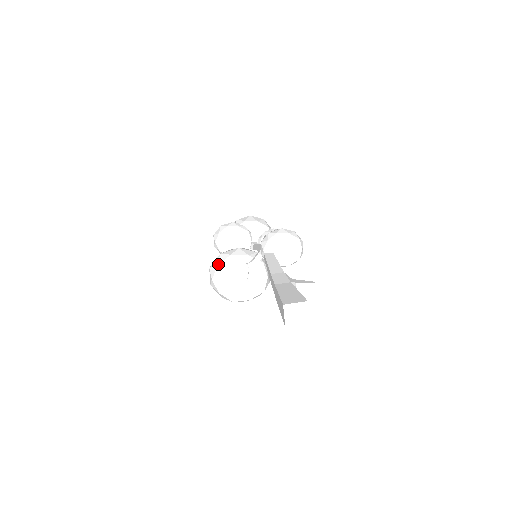
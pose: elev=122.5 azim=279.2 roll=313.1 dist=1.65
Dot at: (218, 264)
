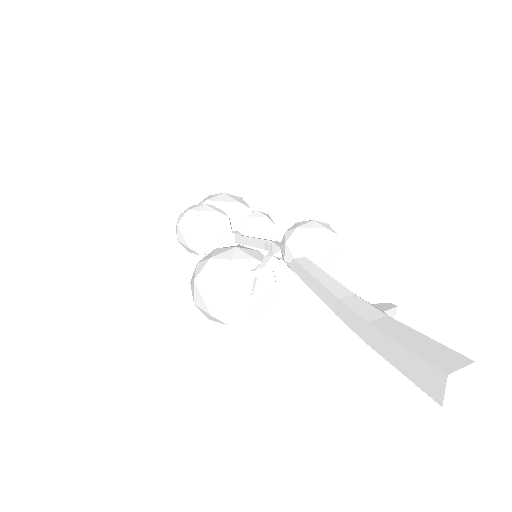
Dot at: (212, 275)
